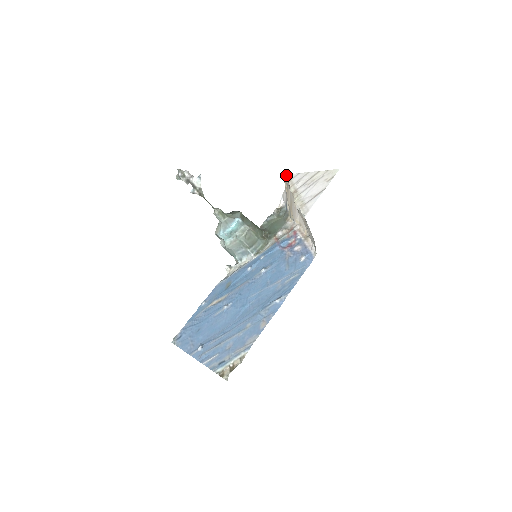
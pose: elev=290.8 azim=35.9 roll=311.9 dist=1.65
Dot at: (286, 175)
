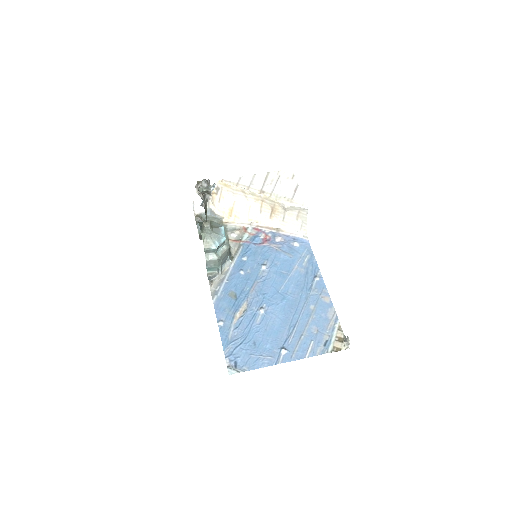
Dot at: (223, 180)
